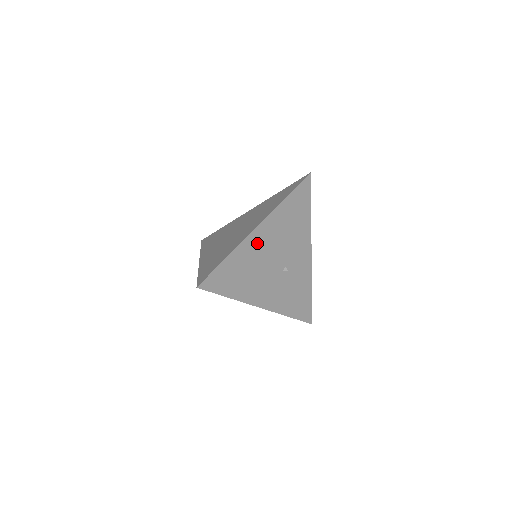
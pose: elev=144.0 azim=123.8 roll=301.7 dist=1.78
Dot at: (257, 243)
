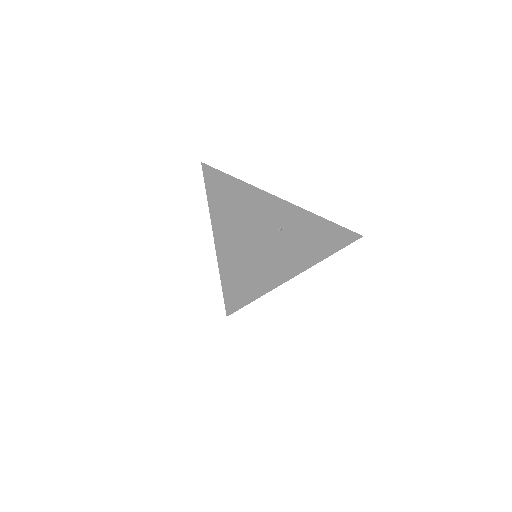
Dot at: (229, 239)
